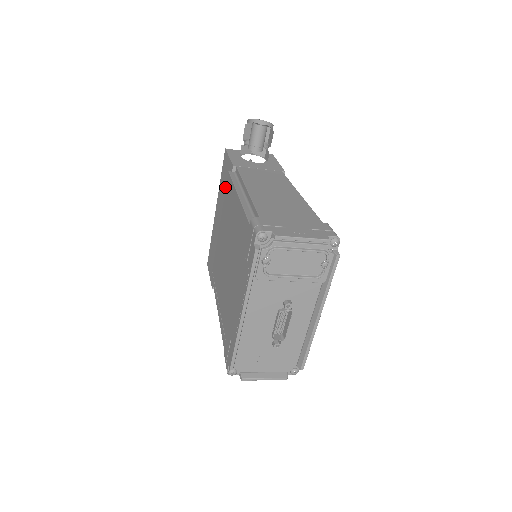
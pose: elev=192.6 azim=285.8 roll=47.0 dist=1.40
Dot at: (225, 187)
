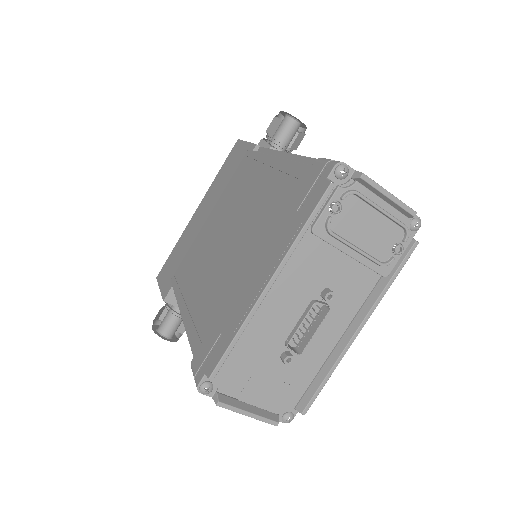
Dot at: (230, 174)
